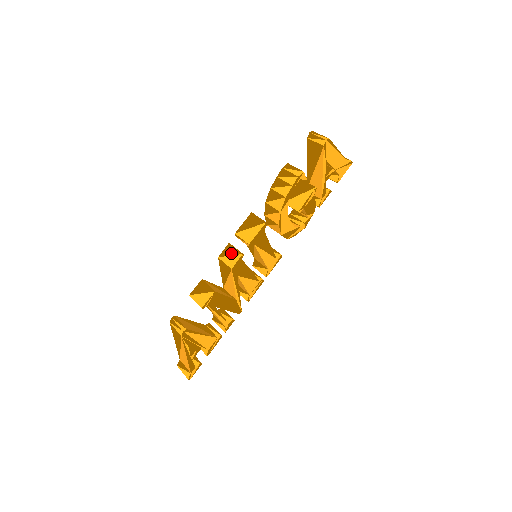
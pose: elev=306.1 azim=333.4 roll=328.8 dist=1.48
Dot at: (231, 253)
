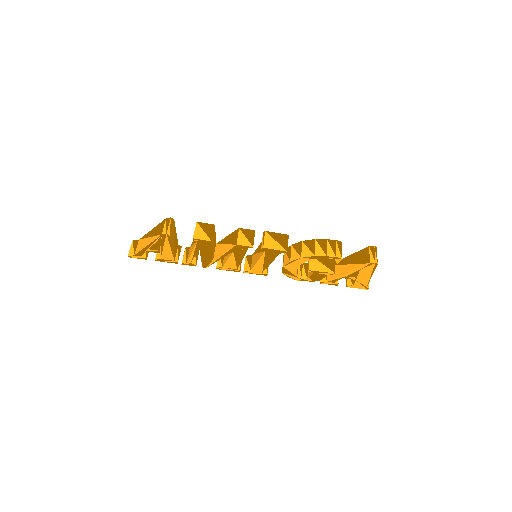
Dot at: (248, 237)
